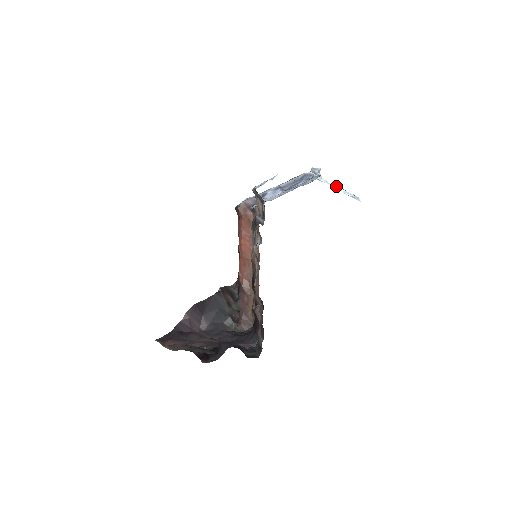
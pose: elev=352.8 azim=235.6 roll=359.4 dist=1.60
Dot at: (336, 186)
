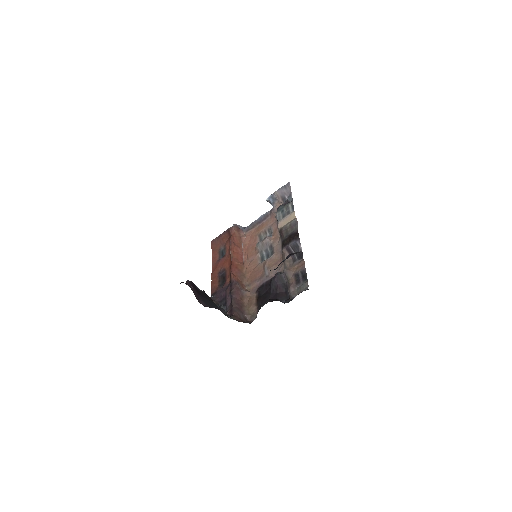
Dot at: occluded
